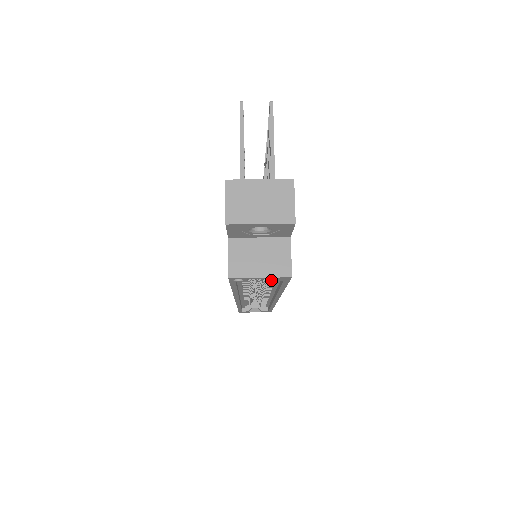
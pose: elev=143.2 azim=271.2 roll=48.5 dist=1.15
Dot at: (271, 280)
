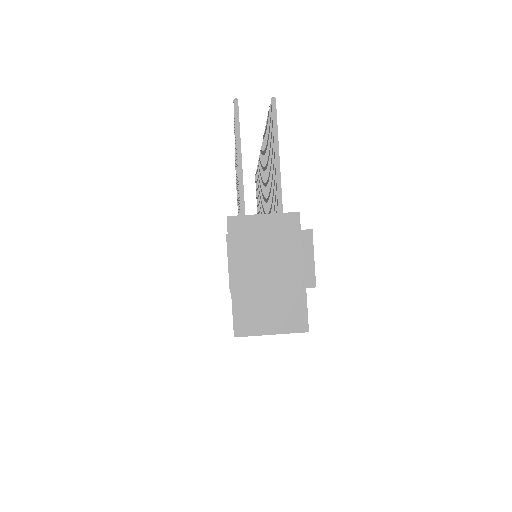
Dot at: occluded
